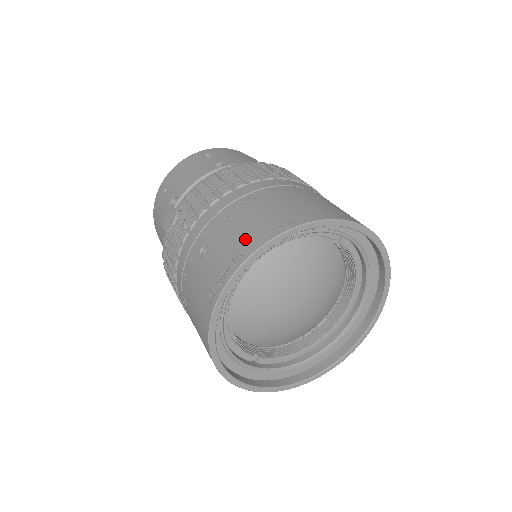
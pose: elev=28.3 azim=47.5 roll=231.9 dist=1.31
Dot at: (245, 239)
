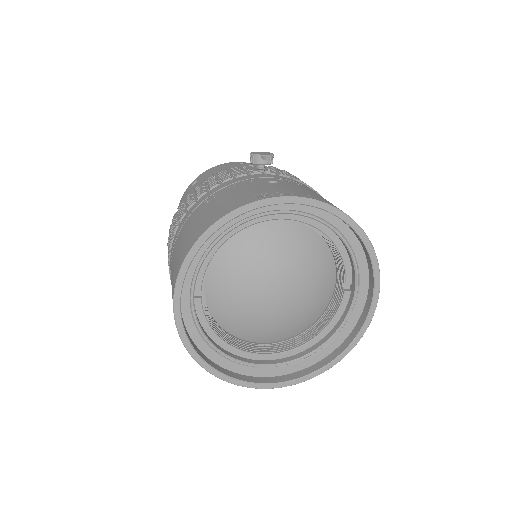
Dot at: (321, 198)
